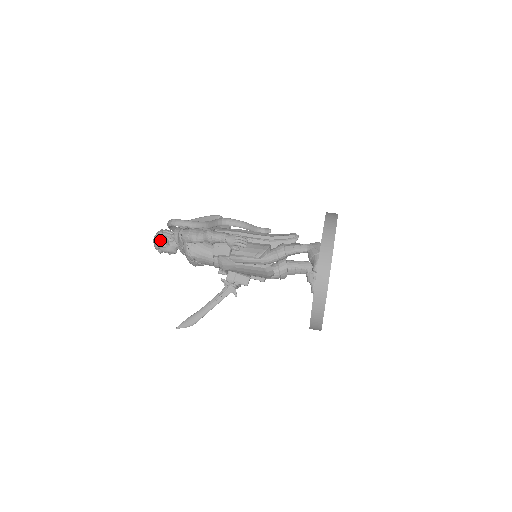
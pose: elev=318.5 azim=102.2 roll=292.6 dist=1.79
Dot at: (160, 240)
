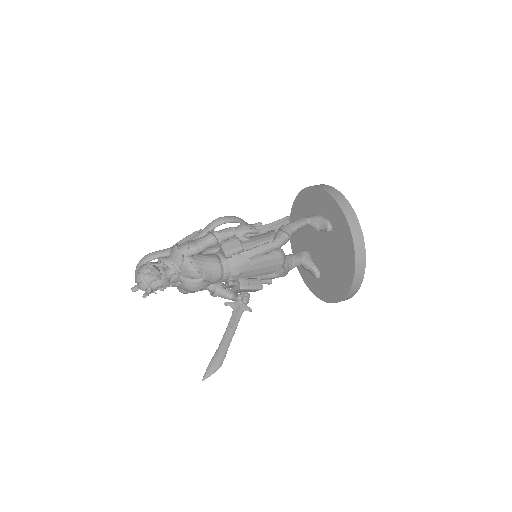
Dot at: (151, 270)
